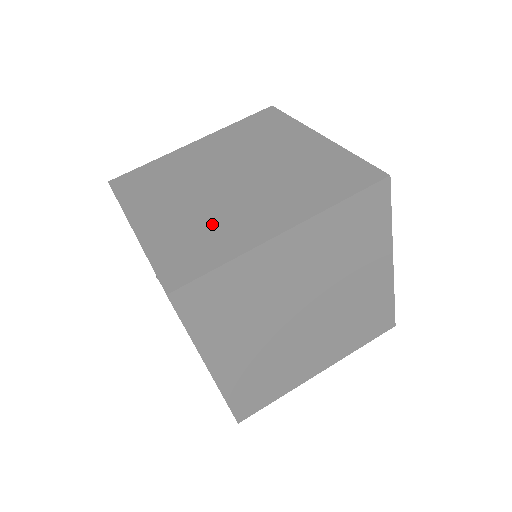
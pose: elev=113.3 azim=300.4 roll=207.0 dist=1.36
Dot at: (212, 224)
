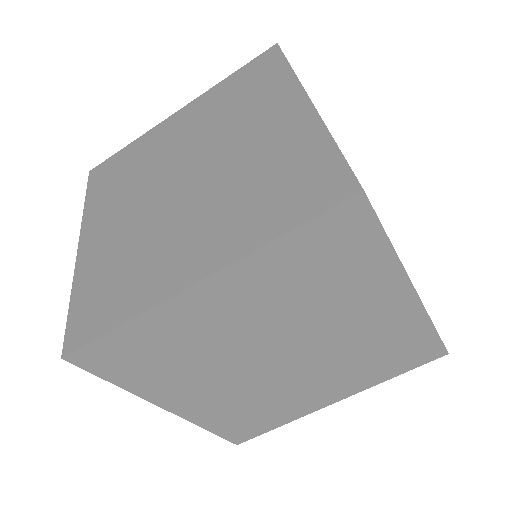
Dot at: (266, 402)
